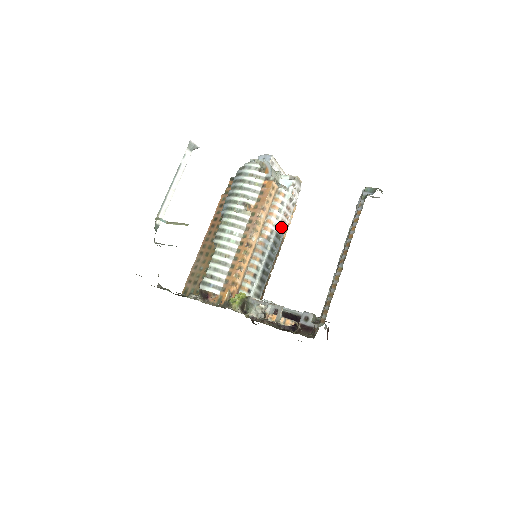
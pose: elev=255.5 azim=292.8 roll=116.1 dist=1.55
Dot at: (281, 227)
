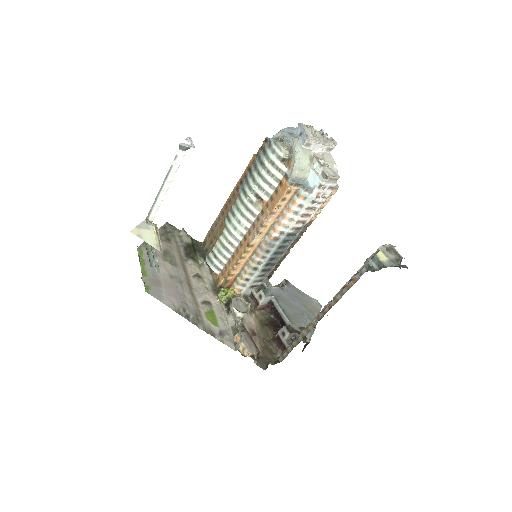
Dot at: (297, 226)
